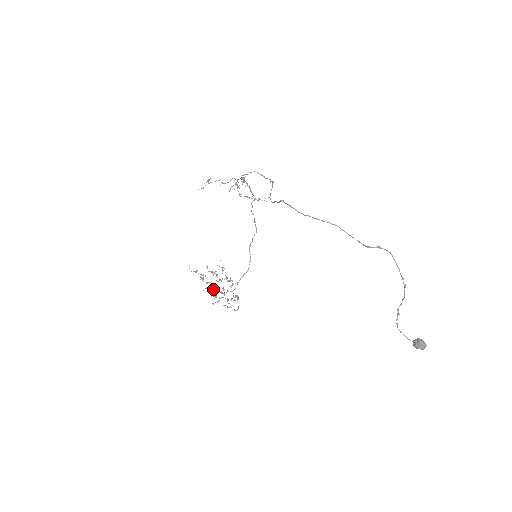
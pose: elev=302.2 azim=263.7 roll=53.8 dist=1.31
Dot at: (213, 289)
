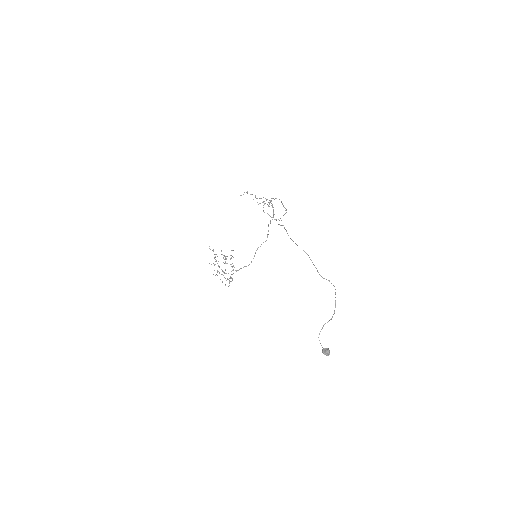
Dot at: (218, 266)
